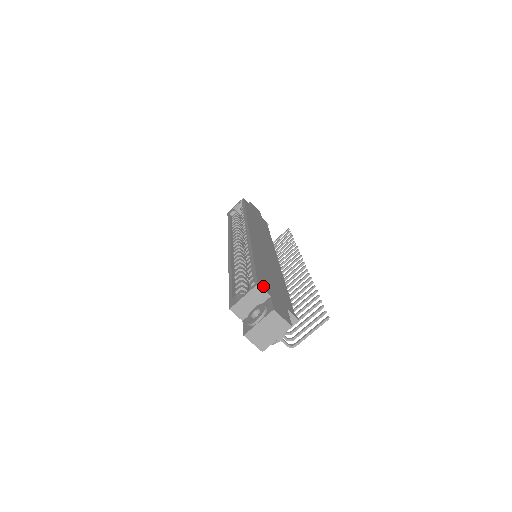
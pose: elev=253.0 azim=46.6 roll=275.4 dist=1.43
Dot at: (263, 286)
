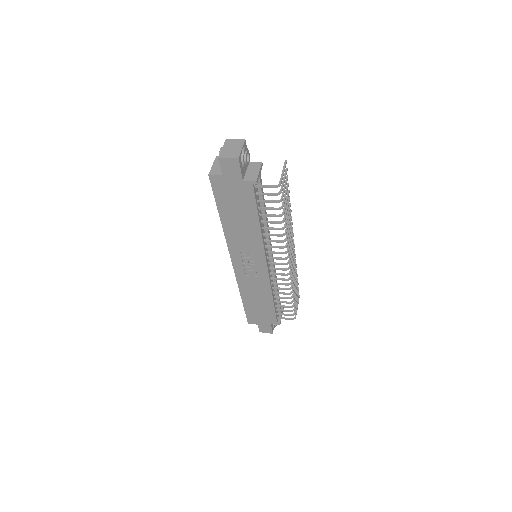
Dot at: occluded
